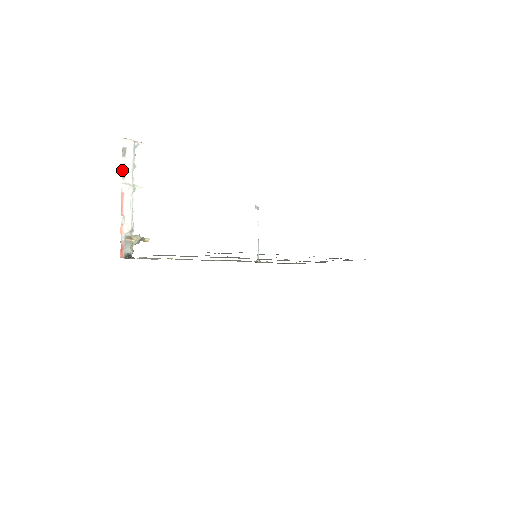
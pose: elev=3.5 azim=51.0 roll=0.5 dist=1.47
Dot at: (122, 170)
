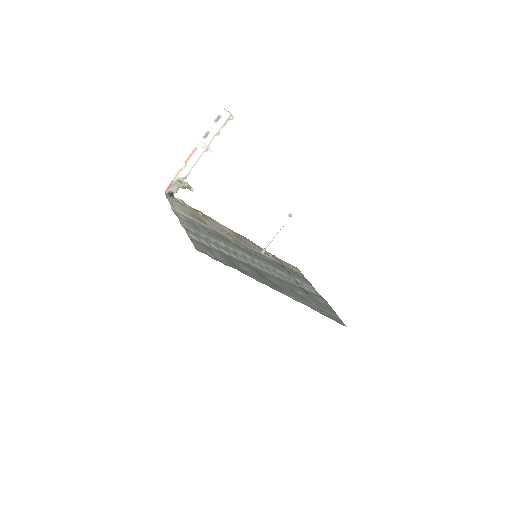
Dot at: (207, 131)
